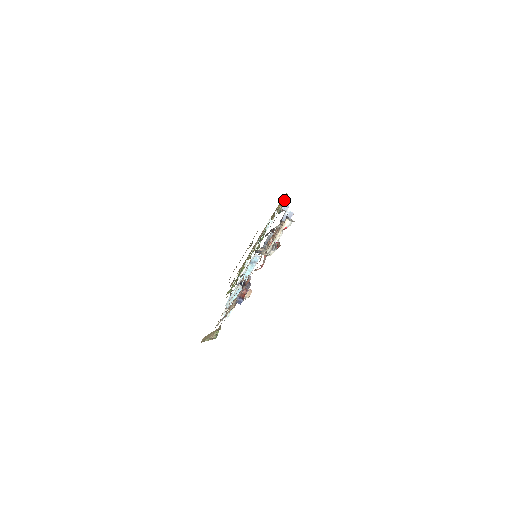
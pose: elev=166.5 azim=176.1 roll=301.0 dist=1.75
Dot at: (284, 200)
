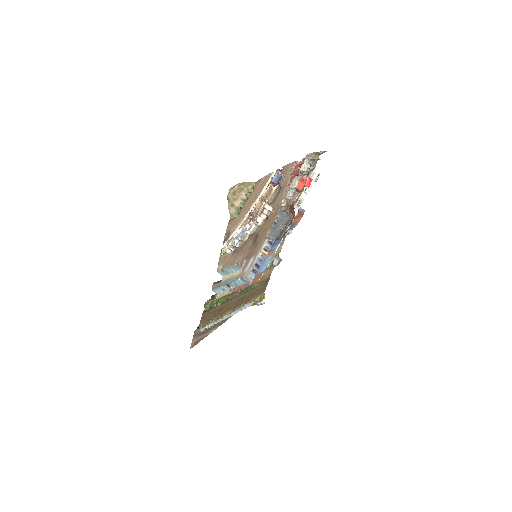
Dot at: (260, 301)
